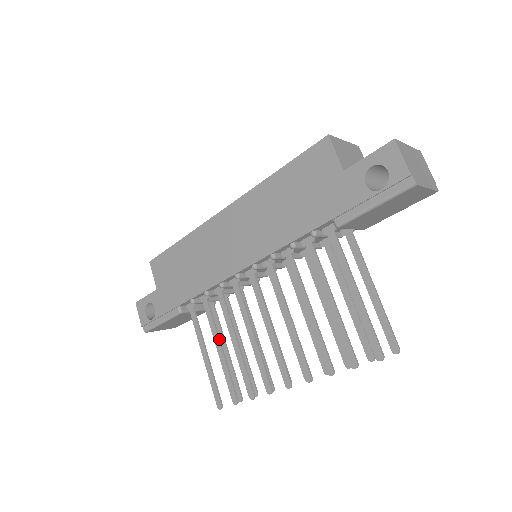
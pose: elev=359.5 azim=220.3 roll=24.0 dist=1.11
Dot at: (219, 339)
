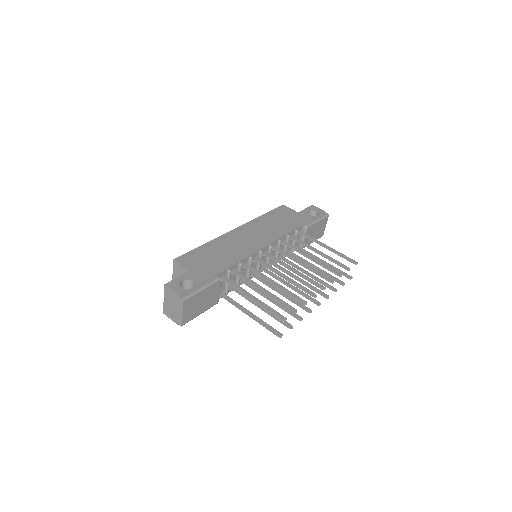
Dot at: (260, 286)
